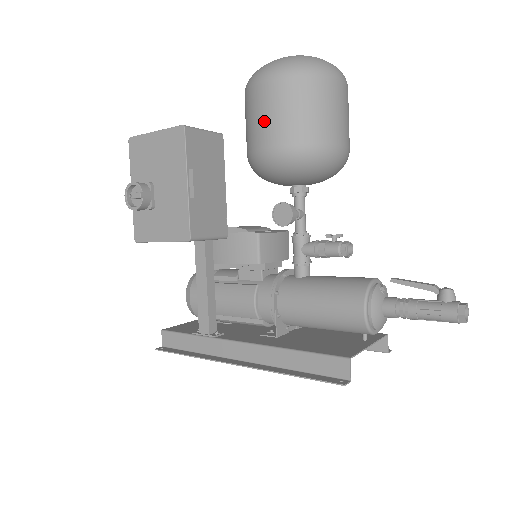
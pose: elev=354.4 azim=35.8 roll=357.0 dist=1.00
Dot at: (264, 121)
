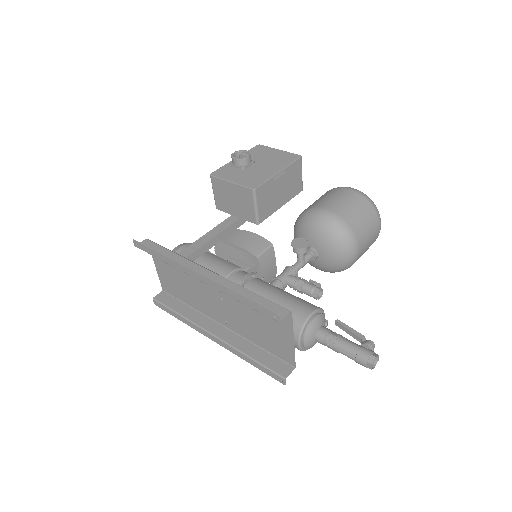
Dot at: (333, 200)
